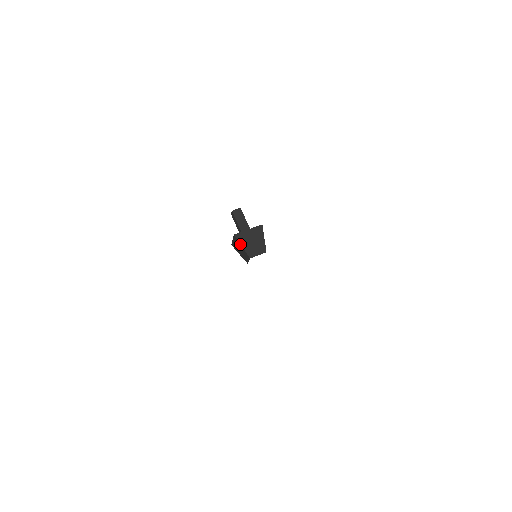
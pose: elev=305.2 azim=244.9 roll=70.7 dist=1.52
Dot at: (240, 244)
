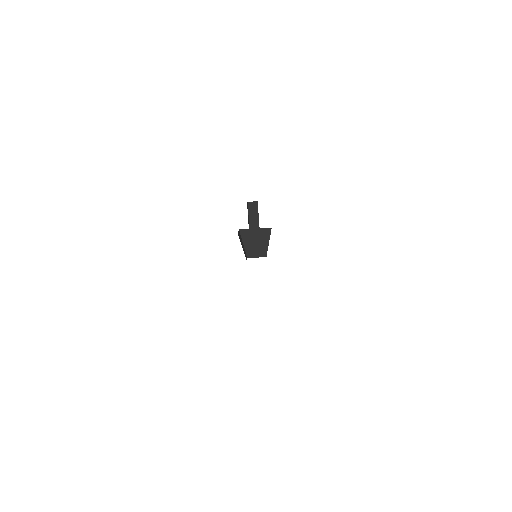
Dot at: (242, 241)
